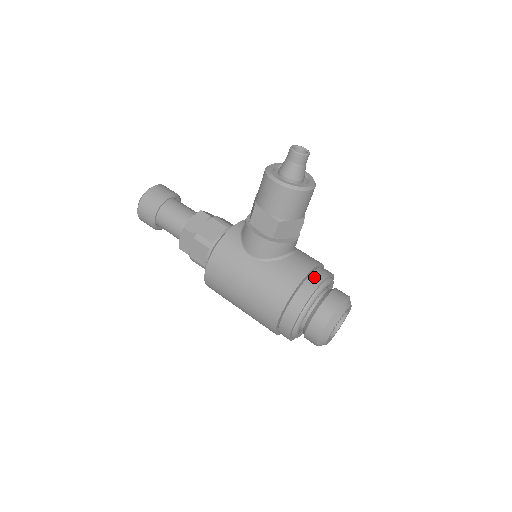
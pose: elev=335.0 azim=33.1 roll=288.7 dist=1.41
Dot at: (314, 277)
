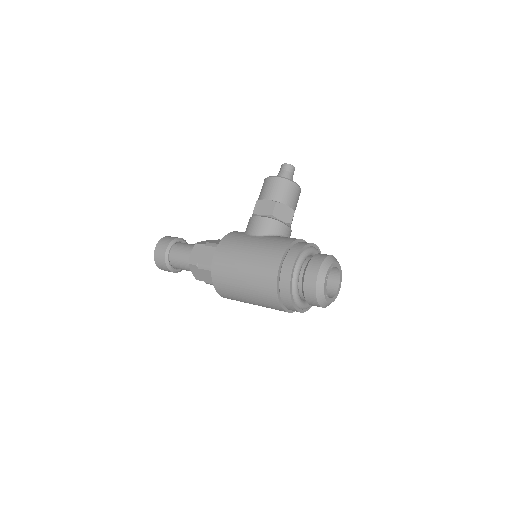
Dot at: occluded
